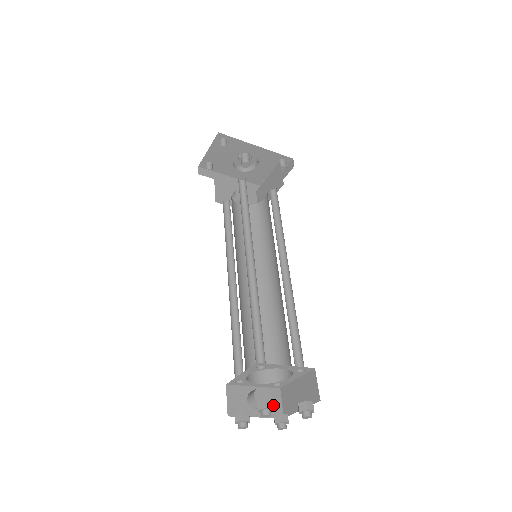
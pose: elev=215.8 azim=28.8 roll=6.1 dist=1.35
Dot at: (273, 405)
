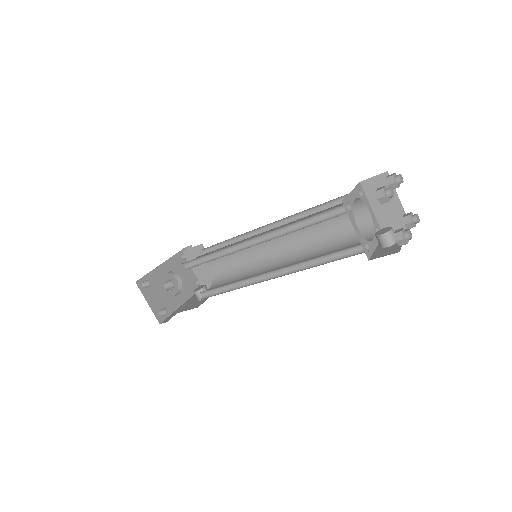
Dot at: occluded
